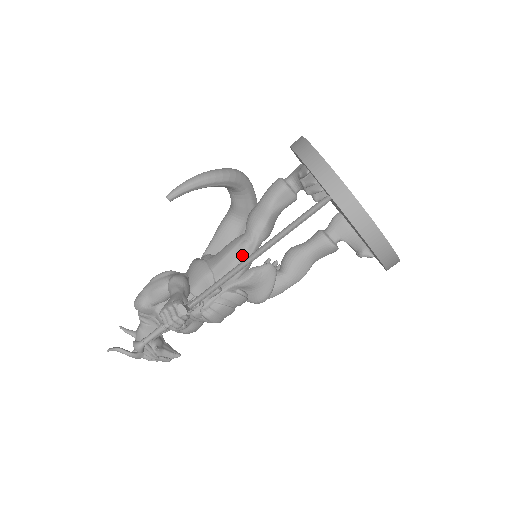
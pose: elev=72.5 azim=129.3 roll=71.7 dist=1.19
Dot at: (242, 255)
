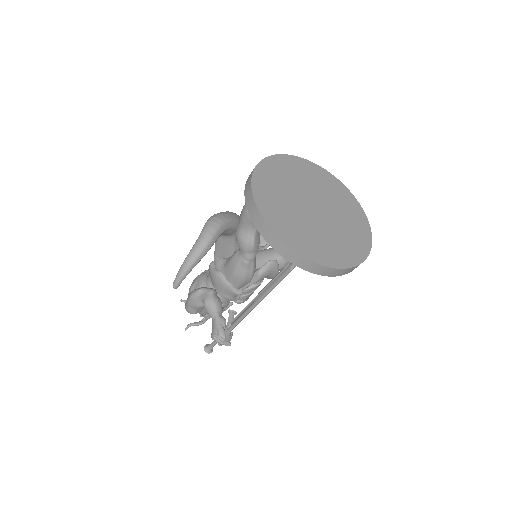
Dot at: (246, 271)
